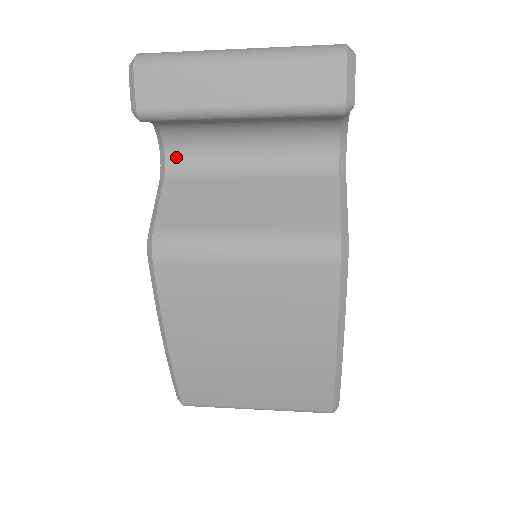
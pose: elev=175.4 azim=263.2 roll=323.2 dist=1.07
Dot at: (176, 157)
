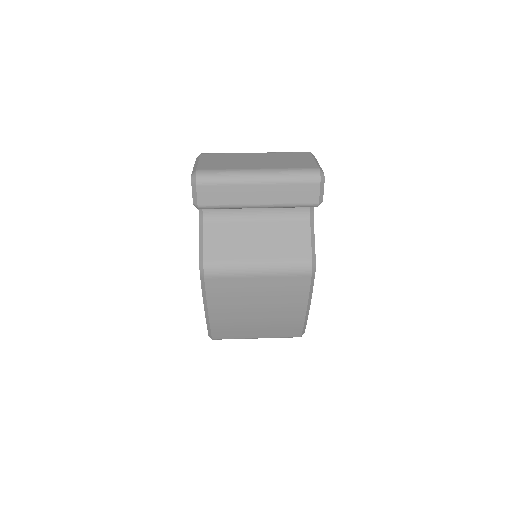
Dot at: (210, 210)
